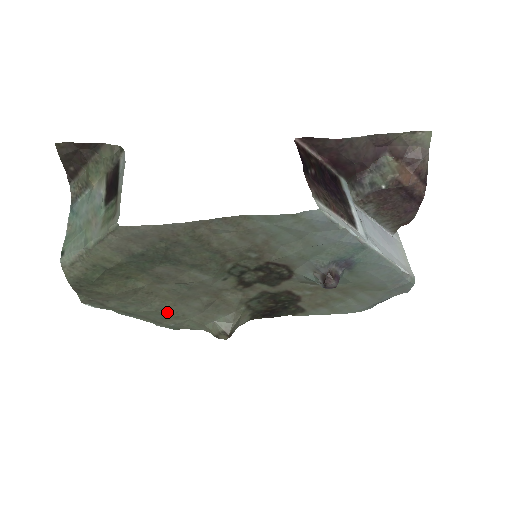
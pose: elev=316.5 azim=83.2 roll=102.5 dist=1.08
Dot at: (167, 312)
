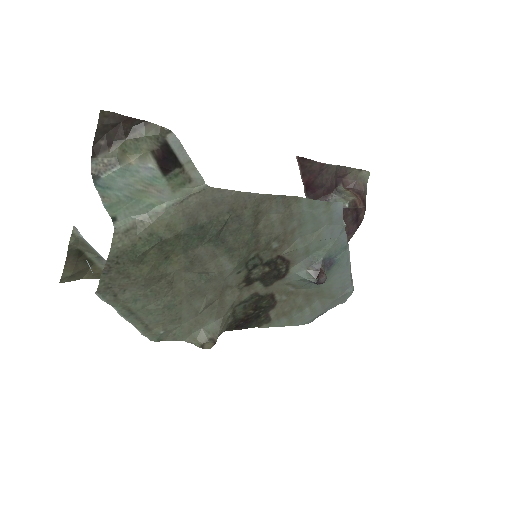
Dot at: (170, 312)
